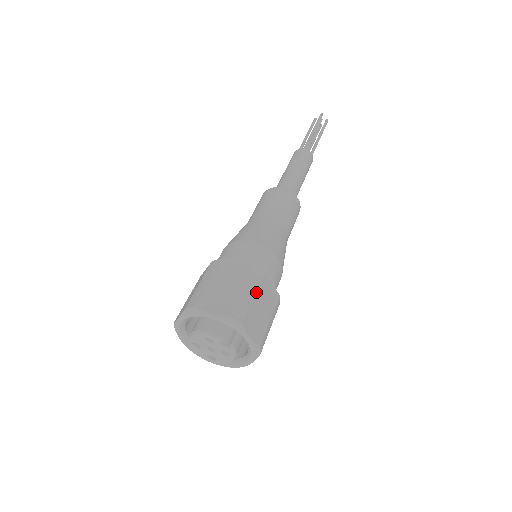
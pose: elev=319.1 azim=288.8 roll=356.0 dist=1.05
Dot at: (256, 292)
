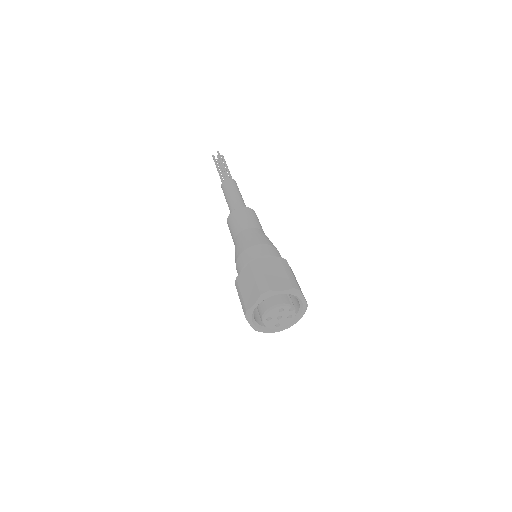
Dot at: (292, 272)
